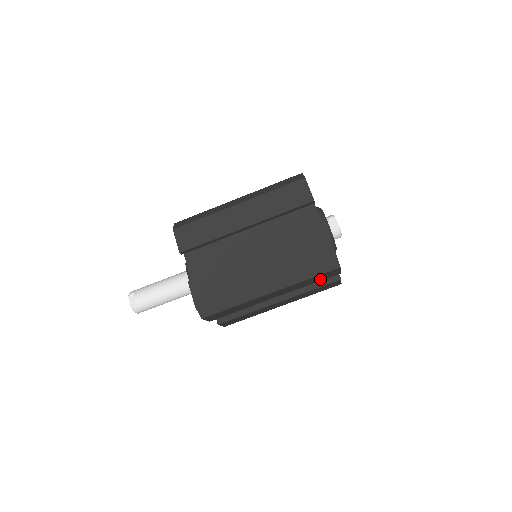
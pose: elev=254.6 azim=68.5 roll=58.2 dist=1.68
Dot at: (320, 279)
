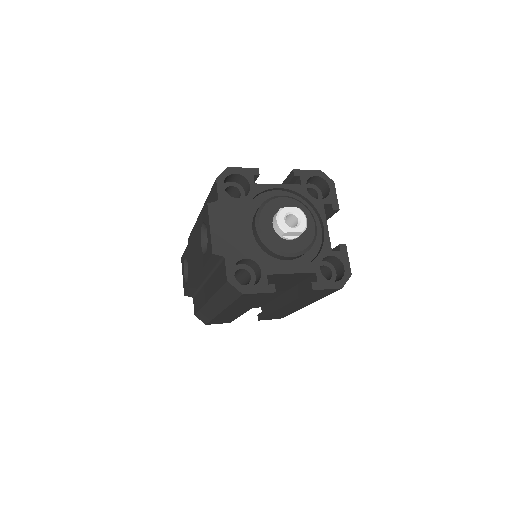
Dot at: occluded
